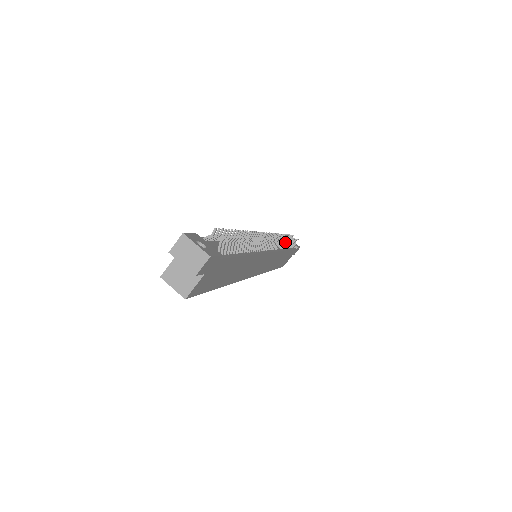
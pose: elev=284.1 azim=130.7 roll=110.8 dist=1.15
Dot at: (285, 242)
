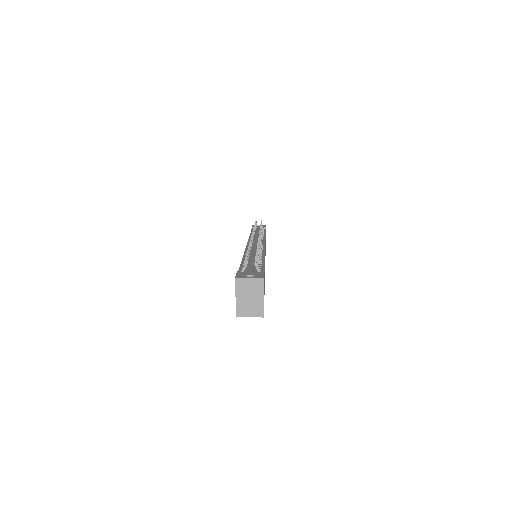
Dot at: occluded
